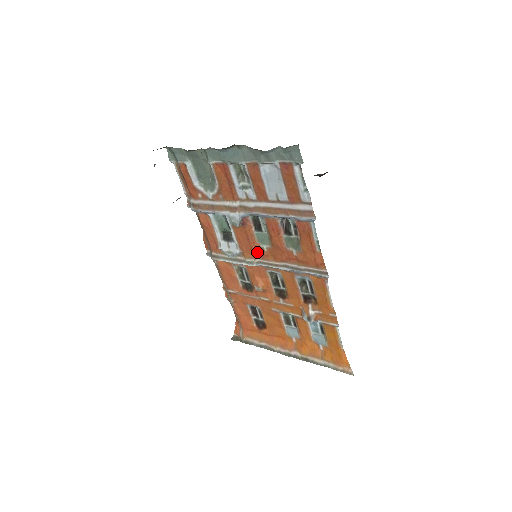
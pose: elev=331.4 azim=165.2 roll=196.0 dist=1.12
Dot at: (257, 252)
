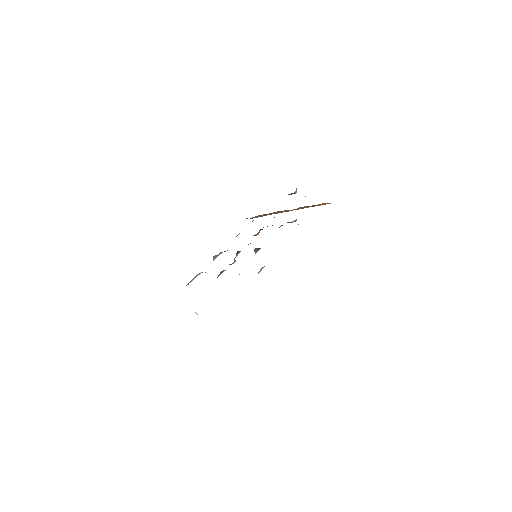
Dot at: occluded
